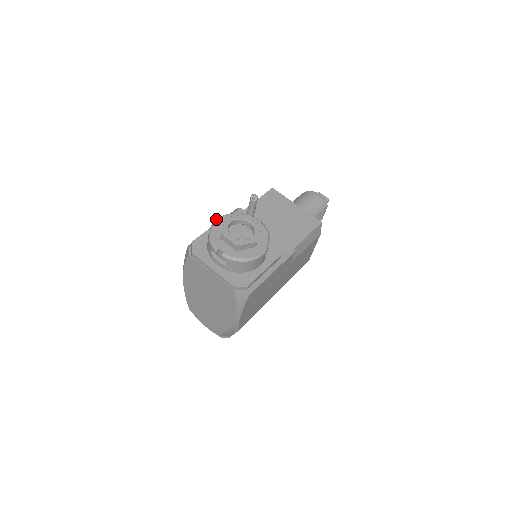
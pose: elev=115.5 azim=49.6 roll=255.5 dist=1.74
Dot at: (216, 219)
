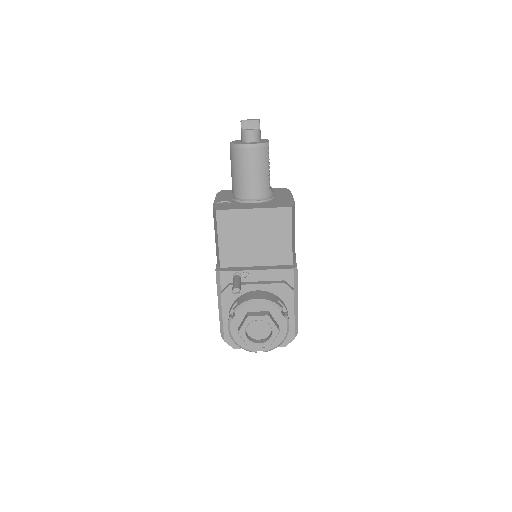
Dot at: (228, 329)
